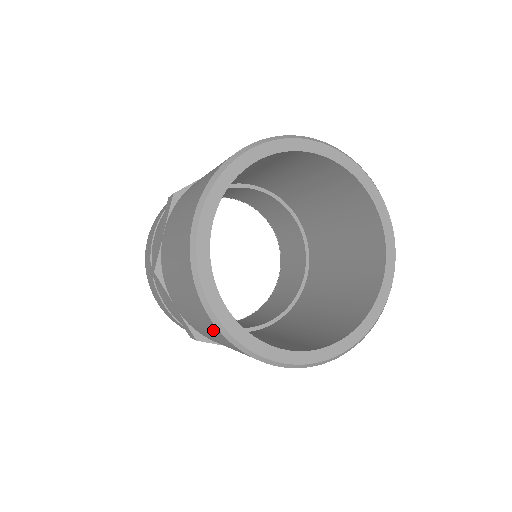
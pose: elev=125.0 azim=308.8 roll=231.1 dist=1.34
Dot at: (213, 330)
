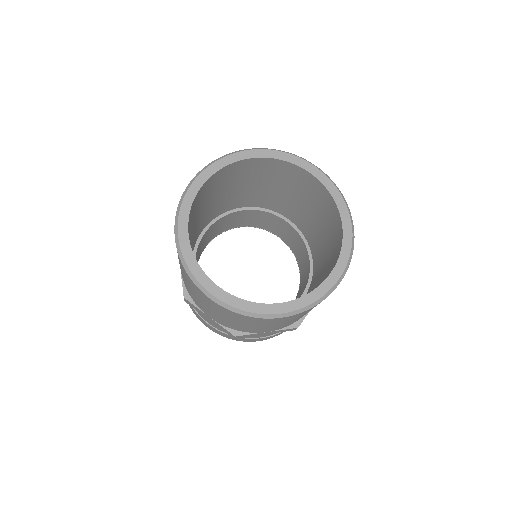
Dot at: occluded
